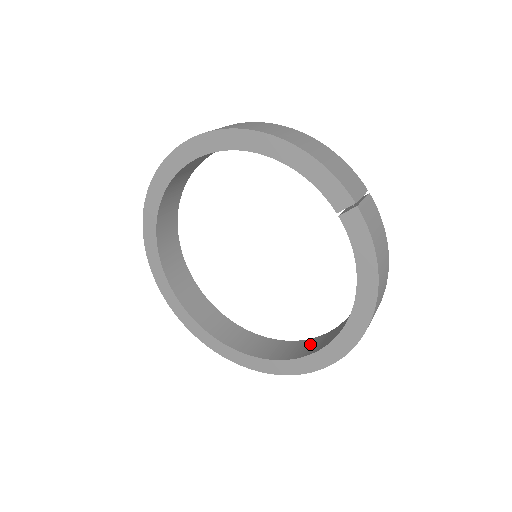
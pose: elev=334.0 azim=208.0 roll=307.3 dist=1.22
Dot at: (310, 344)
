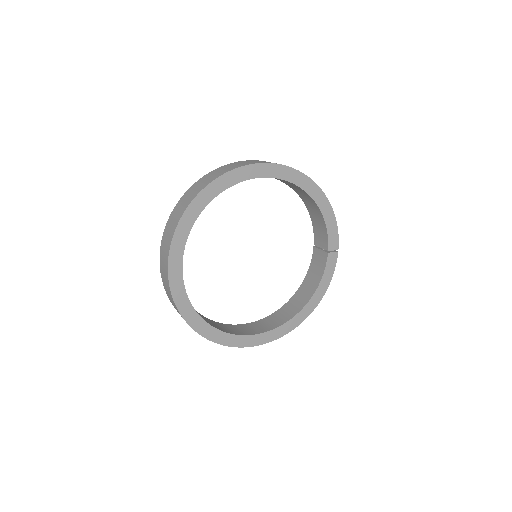
Dot at: (248, 327)
